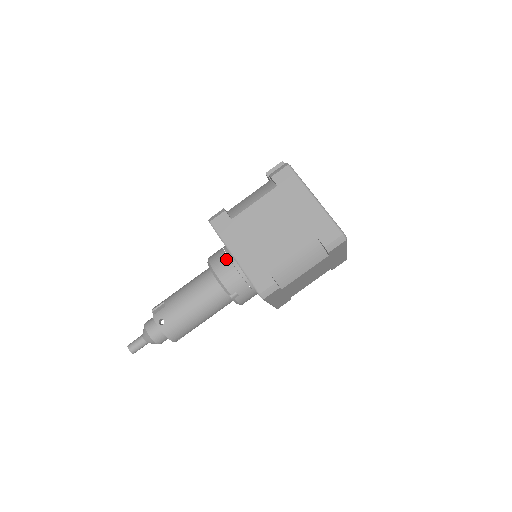
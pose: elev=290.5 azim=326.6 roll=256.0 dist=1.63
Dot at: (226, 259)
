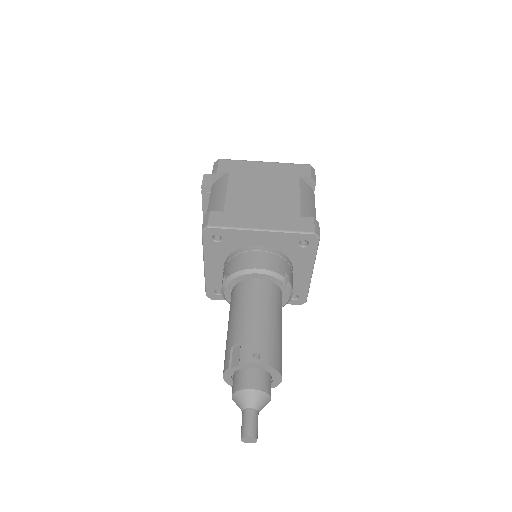
Dot at: (248, 254)
